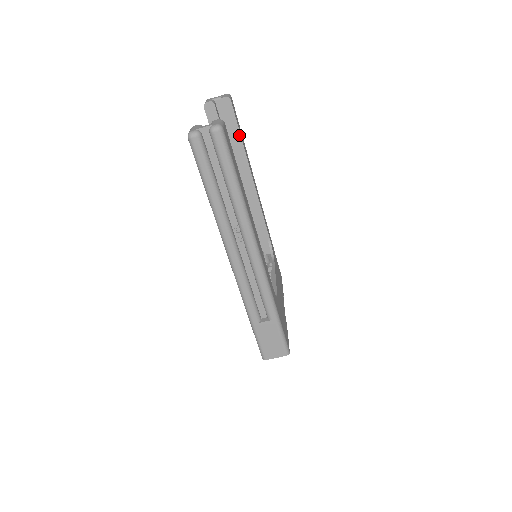
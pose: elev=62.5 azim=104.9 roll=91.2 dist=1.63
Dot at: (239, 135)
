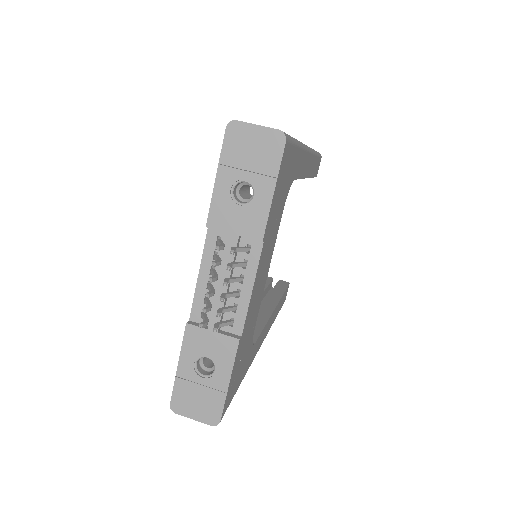
Dot at: (282, 293)
